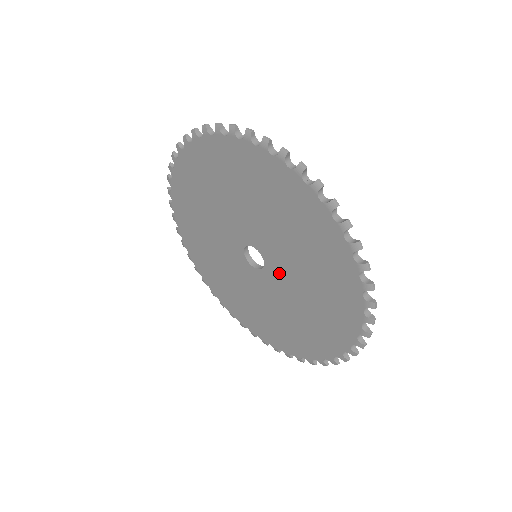
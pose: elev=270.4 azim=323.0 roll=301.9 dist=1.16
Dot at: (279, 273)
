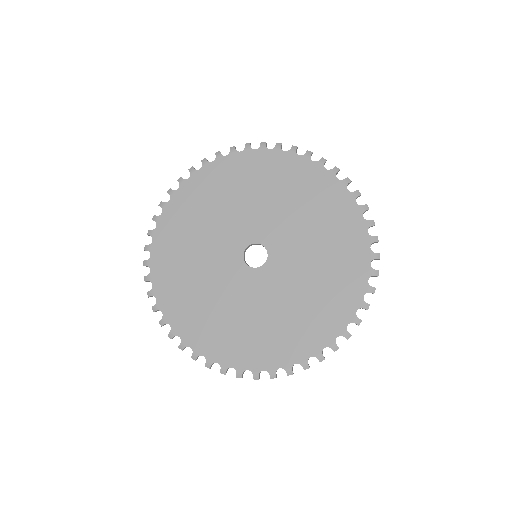
Dot at: (283, 245)
